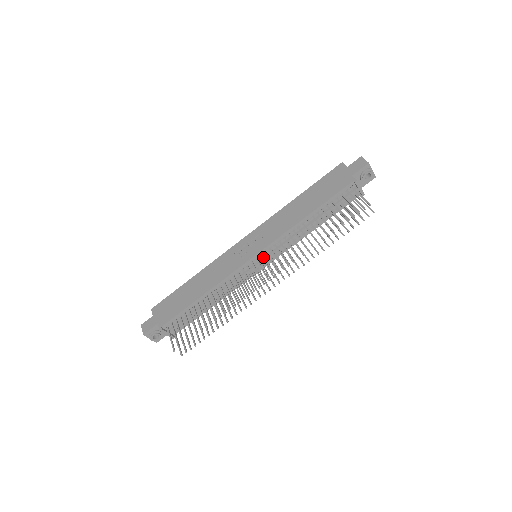
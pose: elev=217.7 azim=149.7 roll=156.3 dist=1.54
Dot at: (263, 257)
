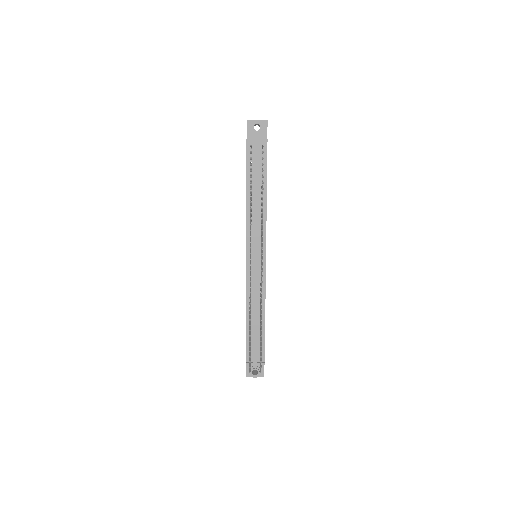
Dot at: (254, 252)
